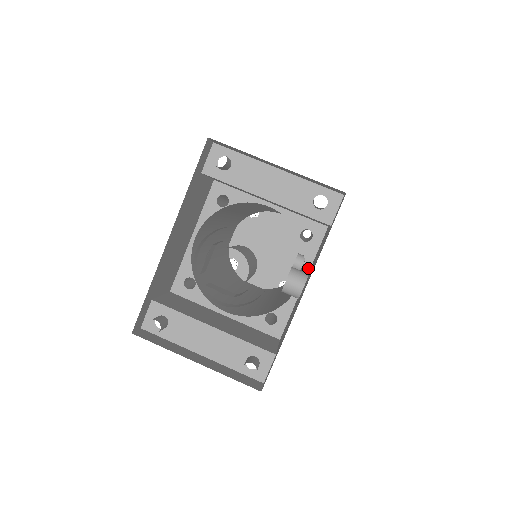
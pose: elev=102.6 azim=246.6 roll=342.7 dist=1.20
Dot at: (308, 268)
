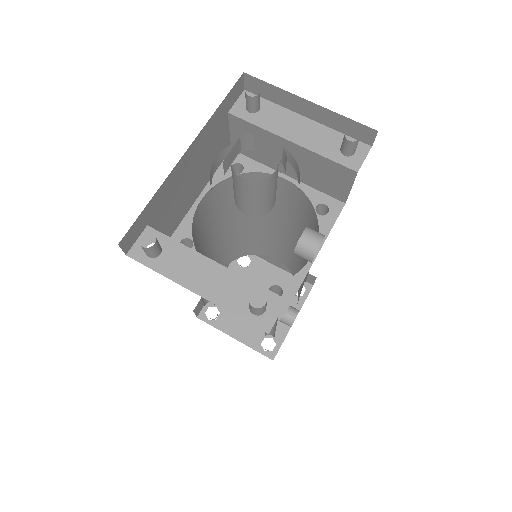
Dot at: (322, 241)
